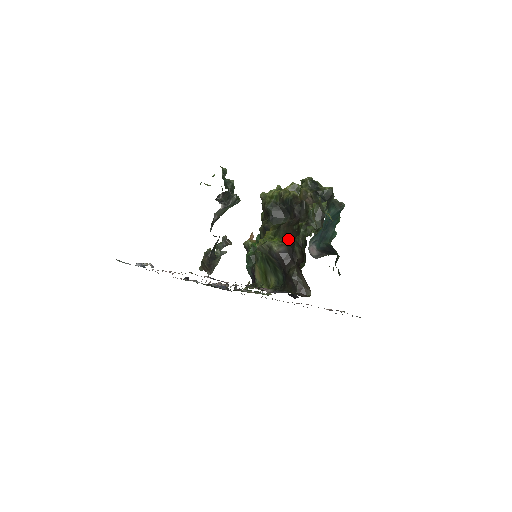
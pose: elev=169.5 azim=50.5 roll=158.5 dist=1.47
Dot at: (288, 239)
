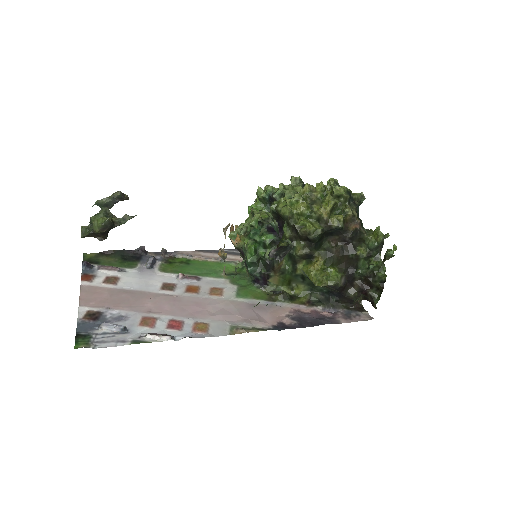
Dot at: (344, 267)
